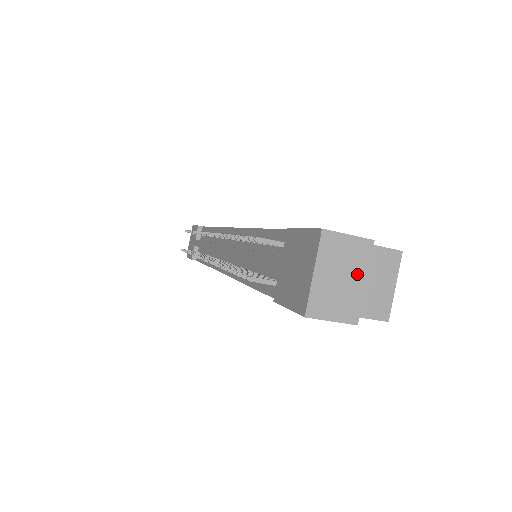
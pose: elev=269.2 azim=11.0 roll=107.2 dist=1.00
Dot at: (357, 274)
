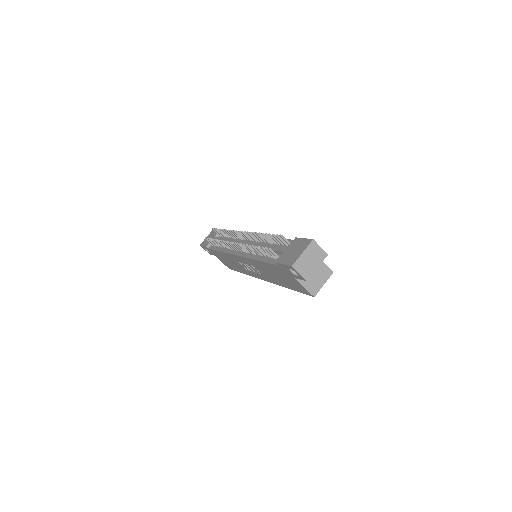
Dot at: (316, 263)
